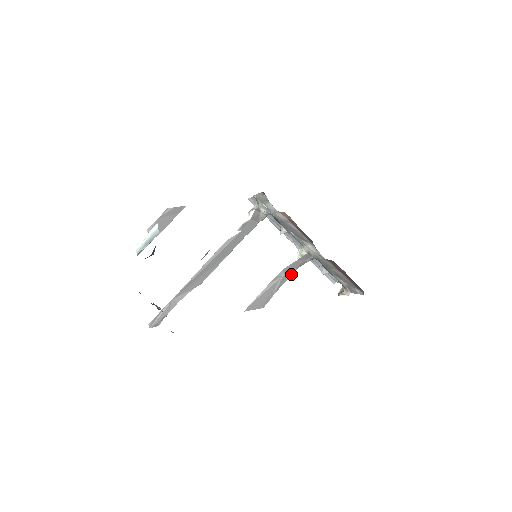
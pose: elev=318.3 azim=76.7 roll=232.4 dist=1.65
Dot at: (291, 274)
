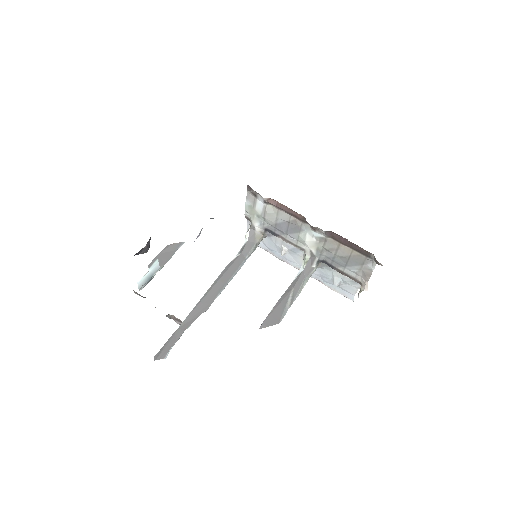
Dot at: (301, 287)
